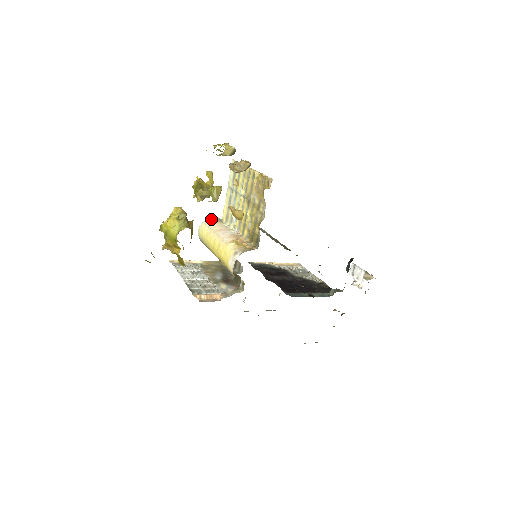
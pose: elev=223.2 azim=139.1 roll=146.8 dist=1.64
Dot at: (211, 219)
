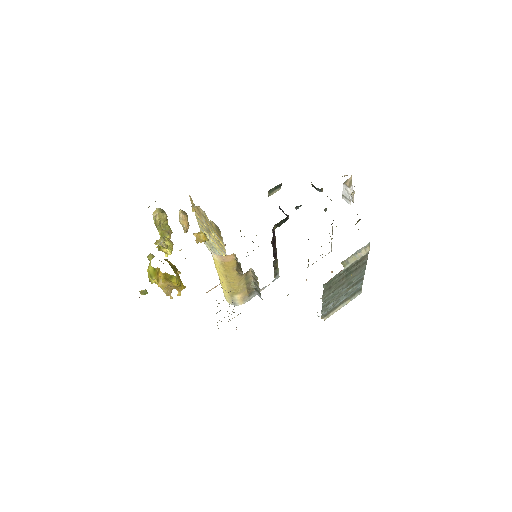
Dot at: occluded
